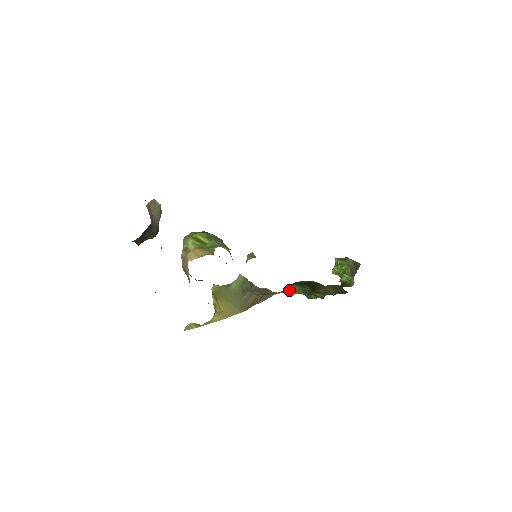
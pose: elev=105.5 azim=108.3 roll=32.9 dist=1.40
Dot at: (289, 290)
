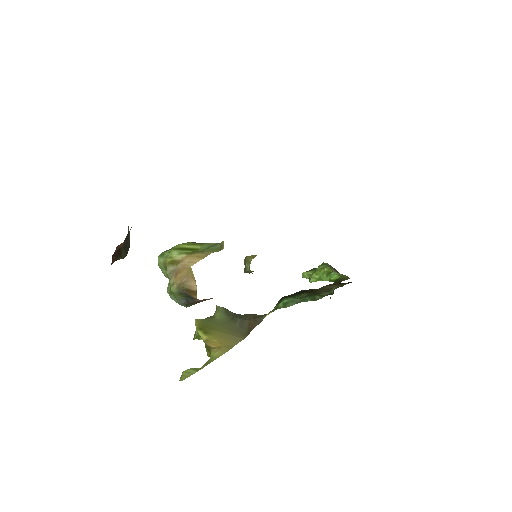
Dot at: (282, 305)
